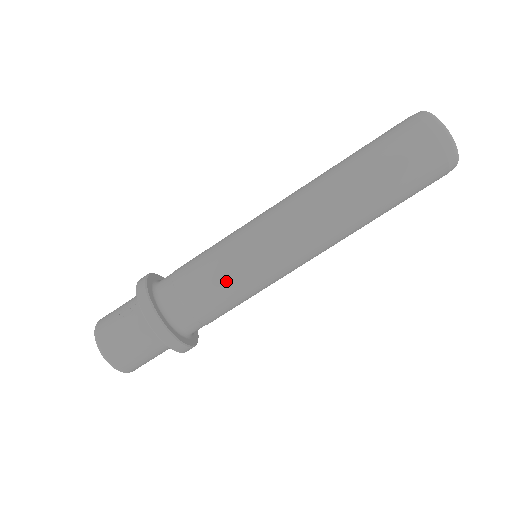
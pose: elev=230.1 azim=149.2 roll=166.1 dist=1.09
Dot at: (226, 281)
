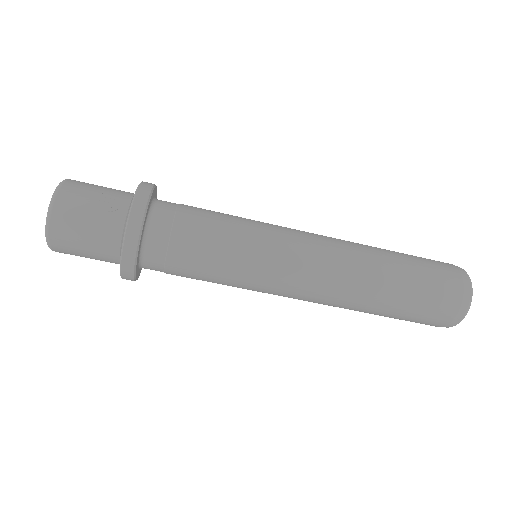
Dot at: (221, 266)
